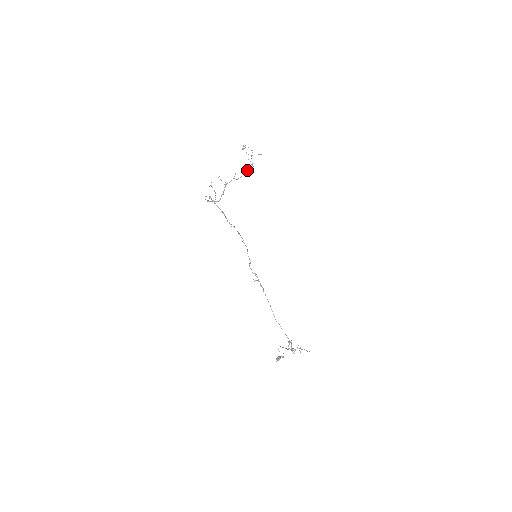
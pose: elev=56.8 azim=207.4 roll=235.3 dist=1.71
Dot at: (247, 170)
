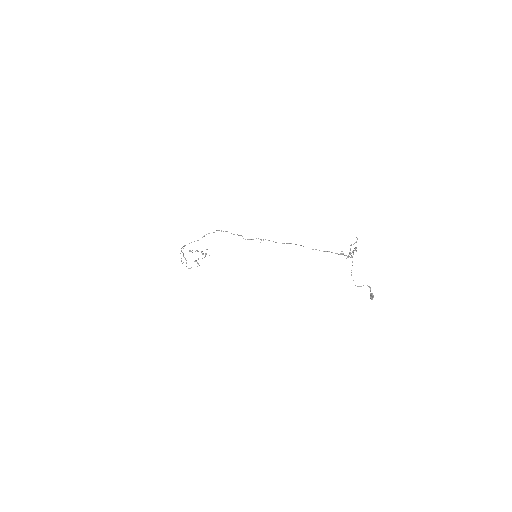
Dot at: (205, 255)
